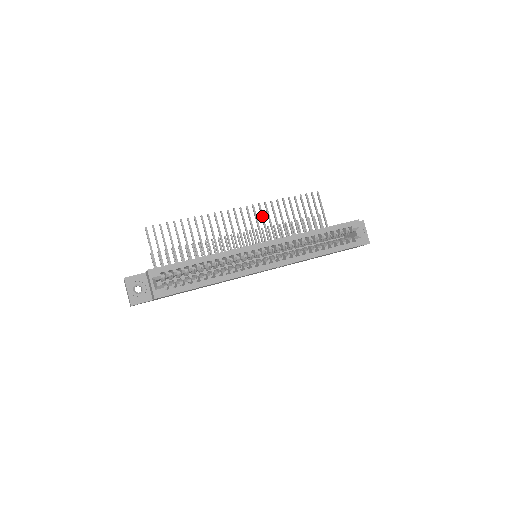
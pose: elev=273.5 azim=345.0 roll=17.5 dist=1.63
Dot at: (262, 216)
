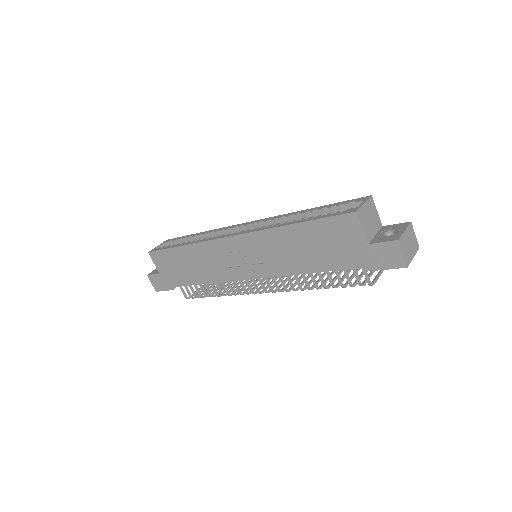
Dot at: occluded
